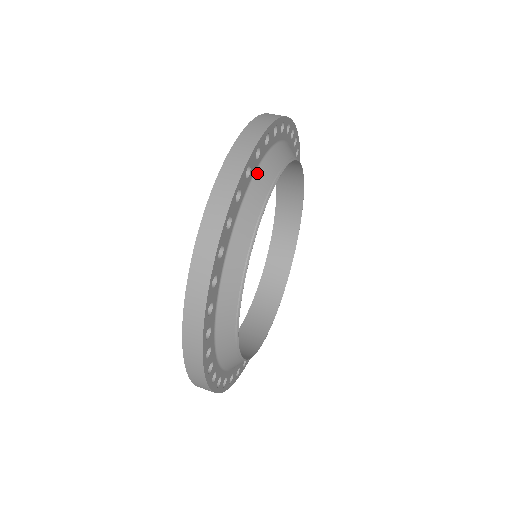
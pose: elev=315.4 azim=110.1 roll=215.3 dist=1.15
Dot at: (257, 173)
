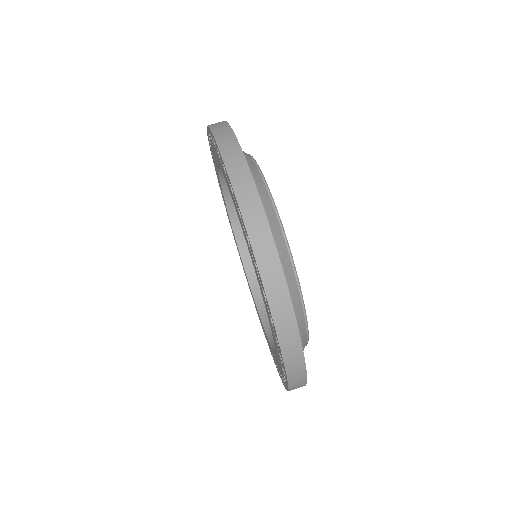
Dot at: occluded
